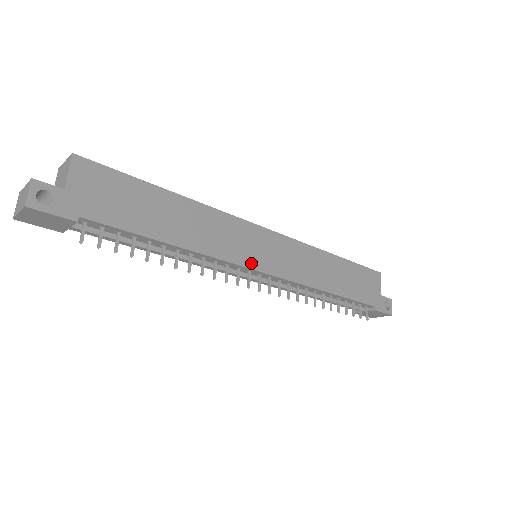
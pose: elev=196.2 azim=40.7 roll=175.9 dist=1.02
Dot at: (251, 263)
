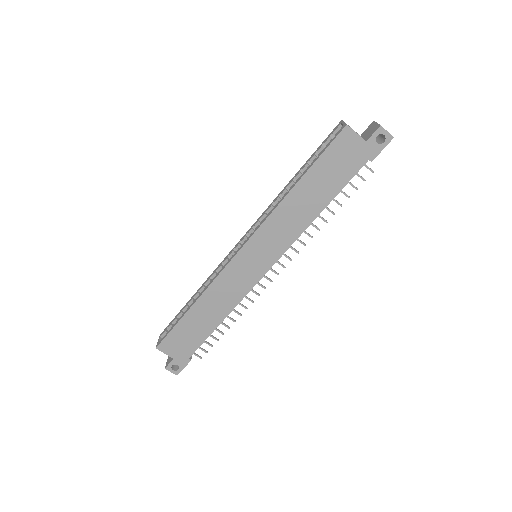
Dot at: (257, 277)
